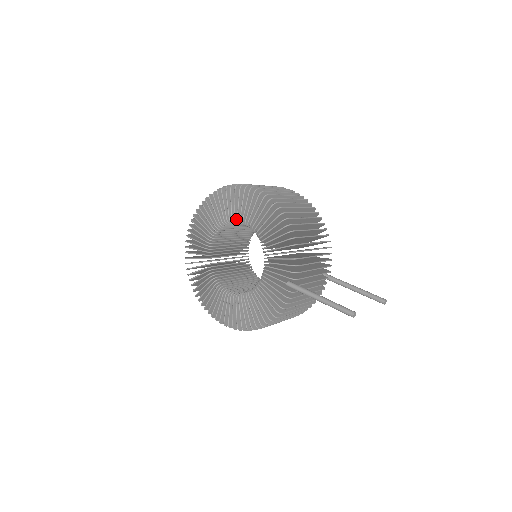
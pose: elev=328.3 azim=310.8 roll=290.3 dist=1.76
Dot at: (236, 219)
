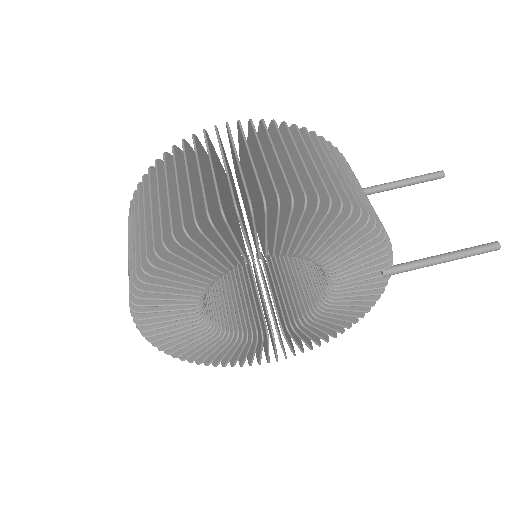
Dot at: (240, 261)
